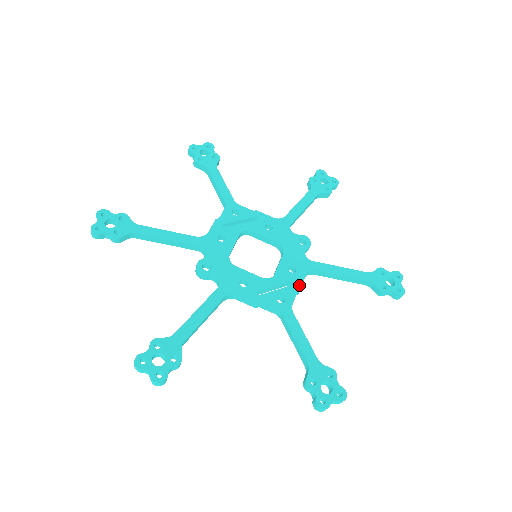
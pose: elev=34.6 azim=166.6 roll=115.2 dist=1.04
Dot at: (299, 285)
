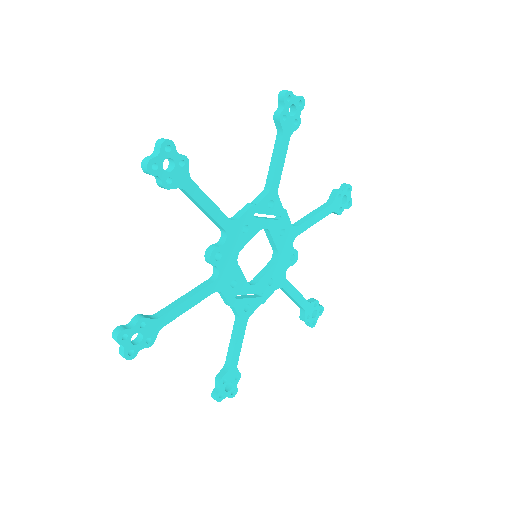
Dot at: (266, 299)
